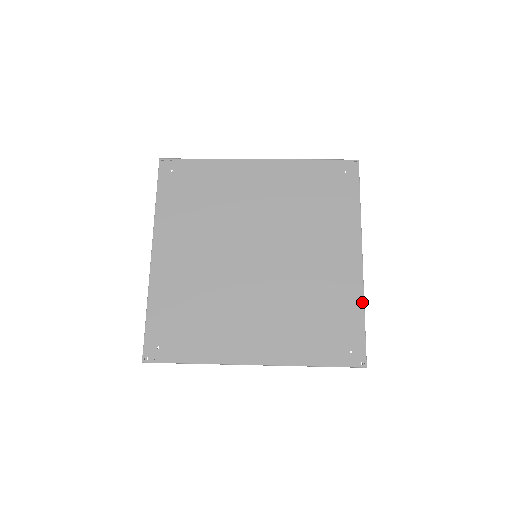
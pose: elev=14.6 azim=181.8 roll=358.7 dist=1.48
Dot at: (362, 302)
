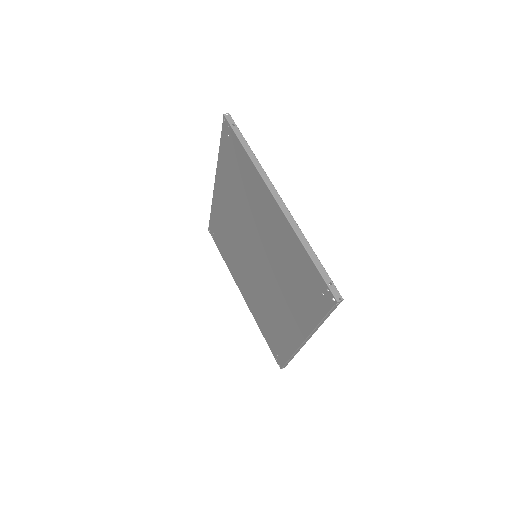
Dot at: (291, 354)
